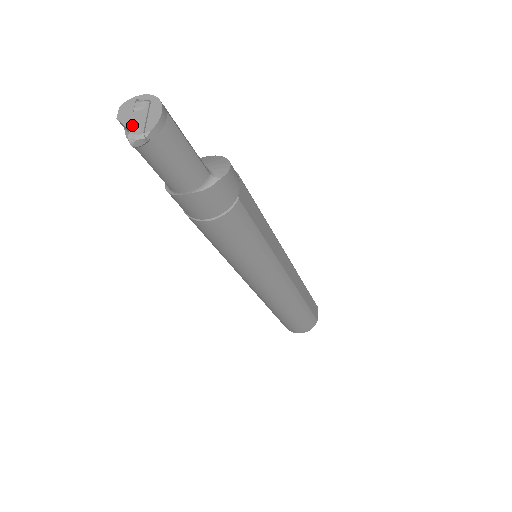
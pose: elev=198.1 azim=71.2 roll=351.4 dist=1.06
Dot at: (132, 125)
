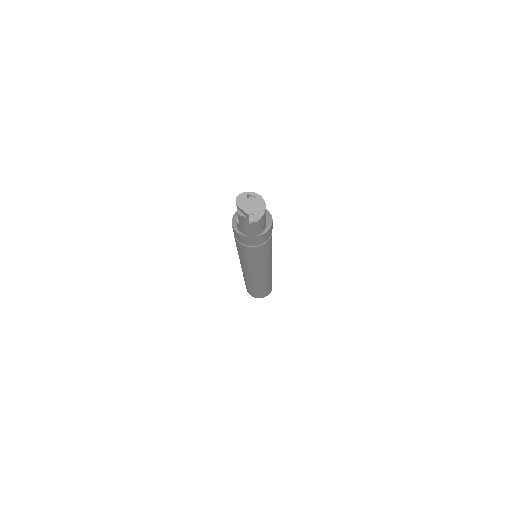
Dot at: (249, 212)
